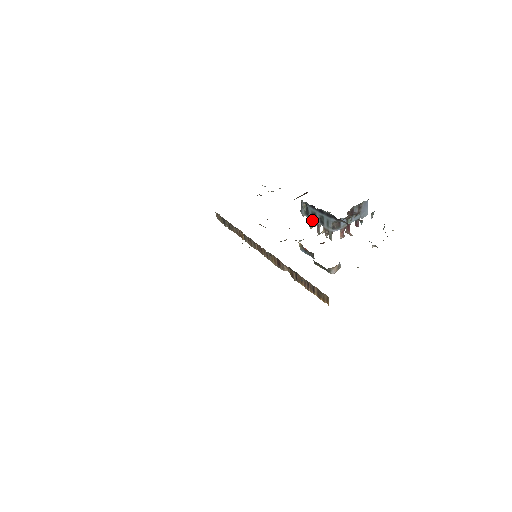
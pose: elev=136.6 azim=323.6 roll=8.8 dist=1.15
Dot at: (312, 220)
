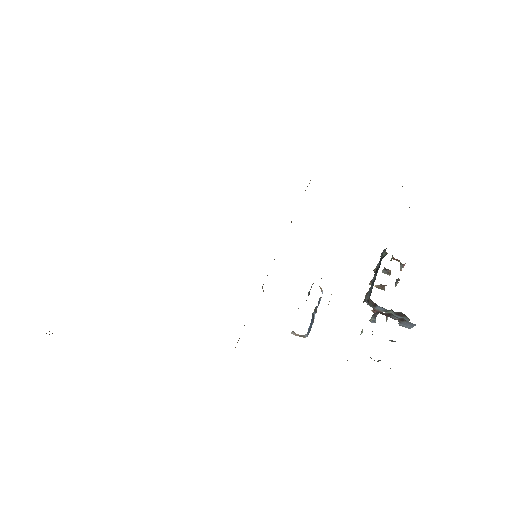
Dot at: (377, 269)
